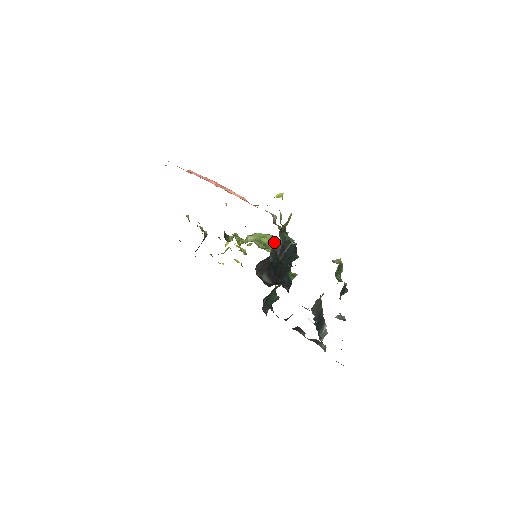
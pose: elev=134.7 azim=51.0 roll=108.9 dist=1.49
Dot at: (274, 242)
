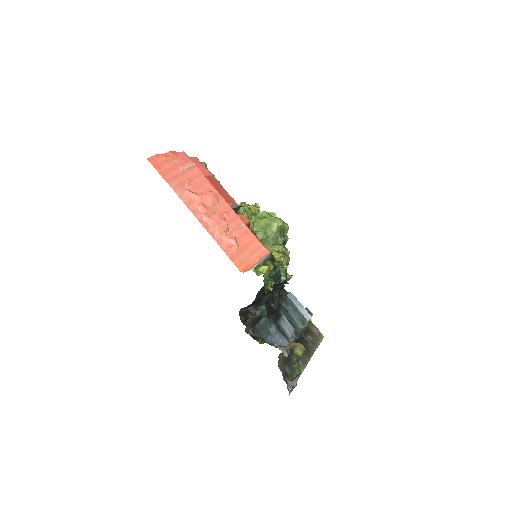
Dot at: (282, 225)
